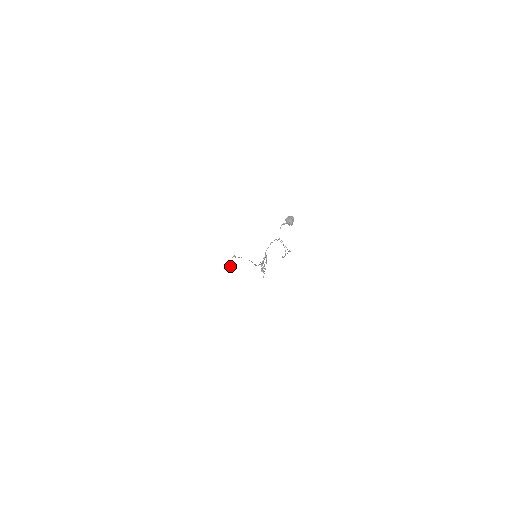
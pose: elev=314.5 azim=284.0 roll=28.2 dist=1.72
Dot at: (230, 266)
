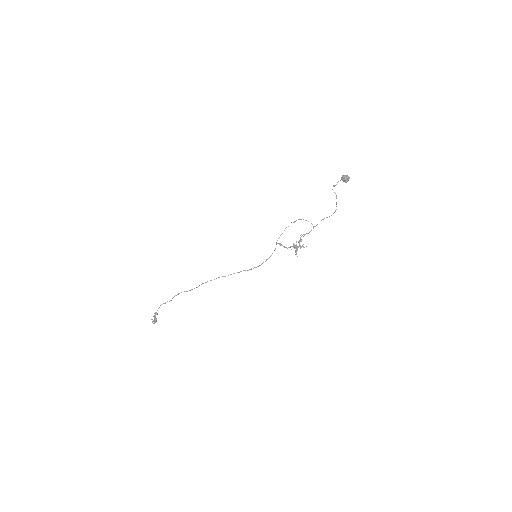
Dot at: (156, 320)
